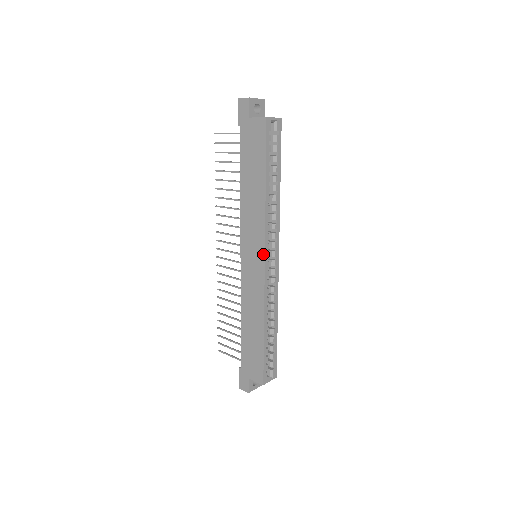
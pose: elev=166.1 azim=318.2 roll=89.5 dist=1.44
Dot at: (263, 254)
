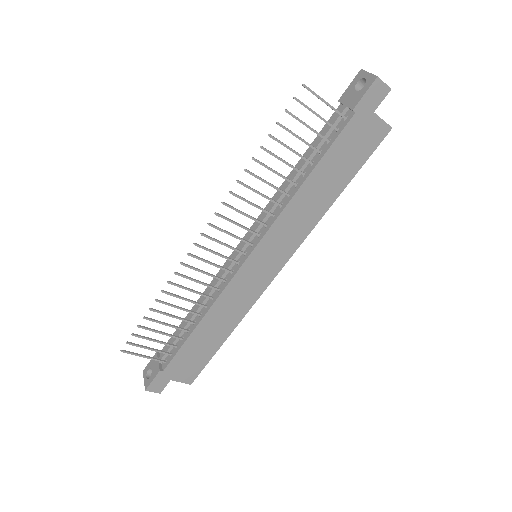
Dot at: (283, 265)
